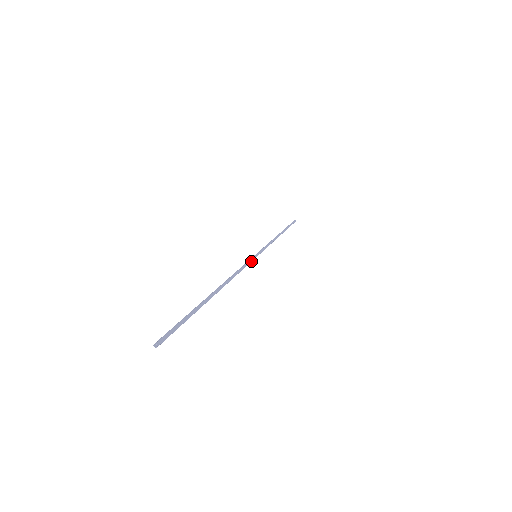
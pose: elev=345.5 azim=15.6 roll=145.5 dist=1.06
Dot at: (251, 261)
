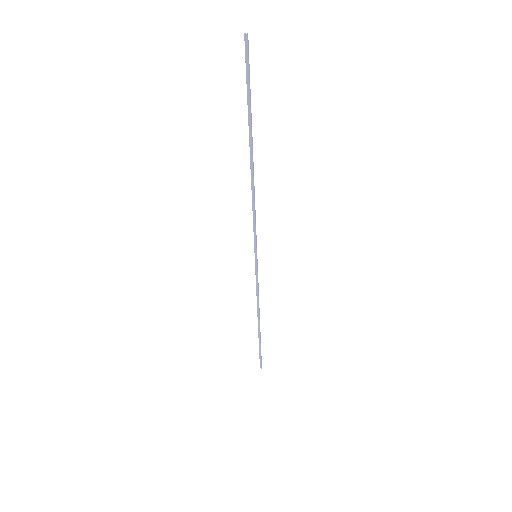
Dot at: (256, 241)
